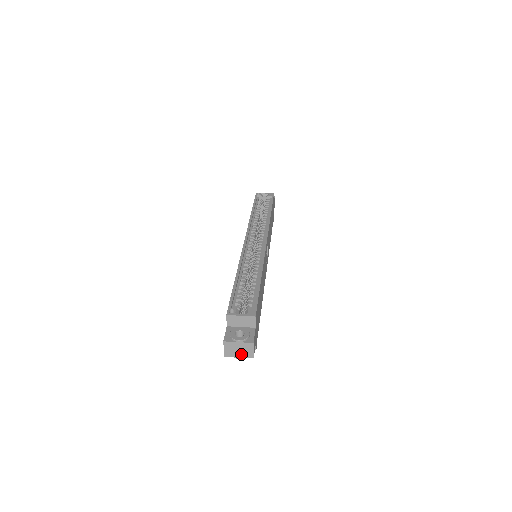
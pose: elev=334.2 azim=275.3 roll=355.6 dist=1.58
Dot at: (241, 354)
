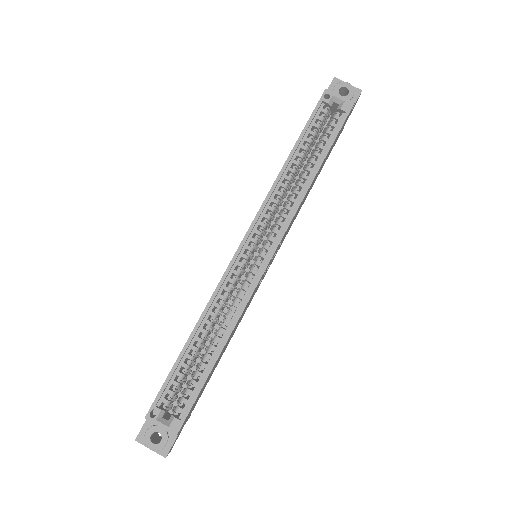
Dot at: occluded
